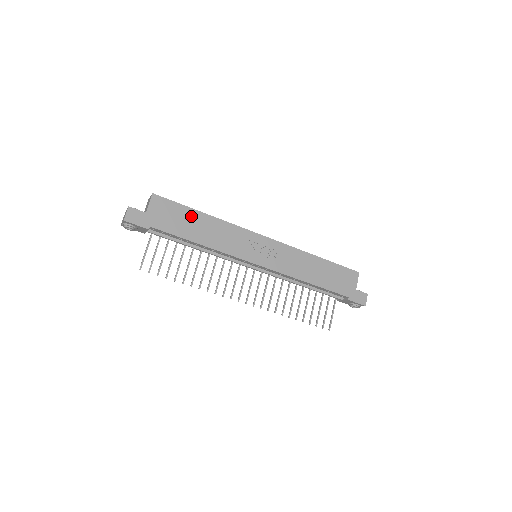
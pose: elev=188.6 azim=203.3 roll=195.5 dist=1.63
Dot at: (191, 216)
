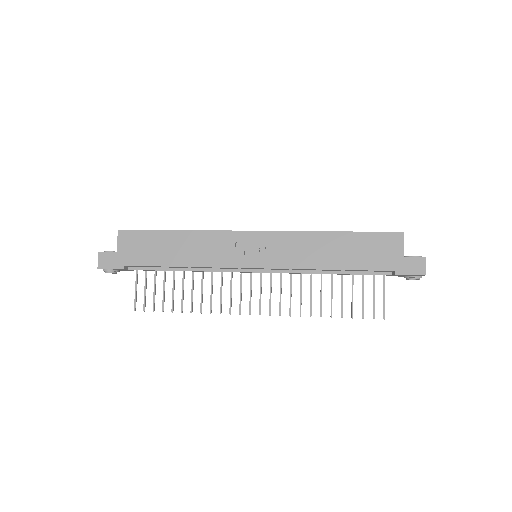
Dot at: (163, 239)
